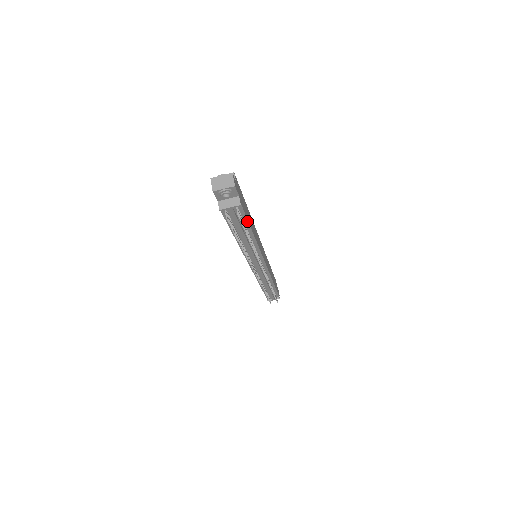
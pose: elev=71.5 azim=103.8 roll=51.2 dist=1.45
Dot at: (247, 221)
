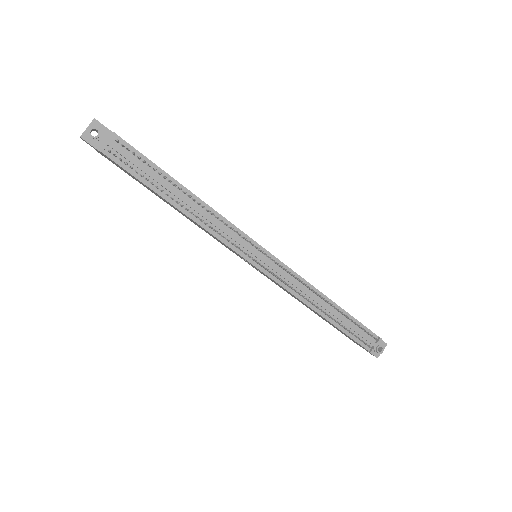
Dot at: (154, 165)
